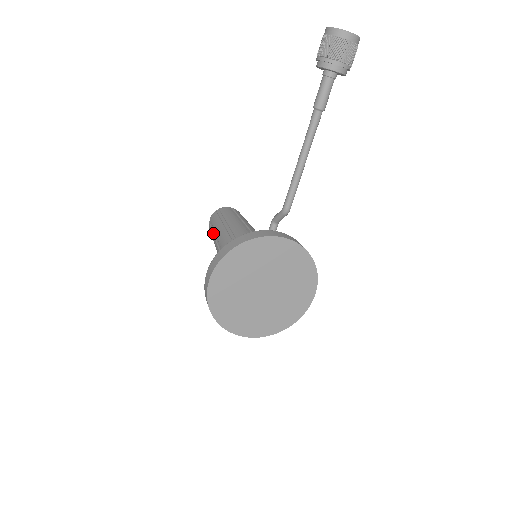
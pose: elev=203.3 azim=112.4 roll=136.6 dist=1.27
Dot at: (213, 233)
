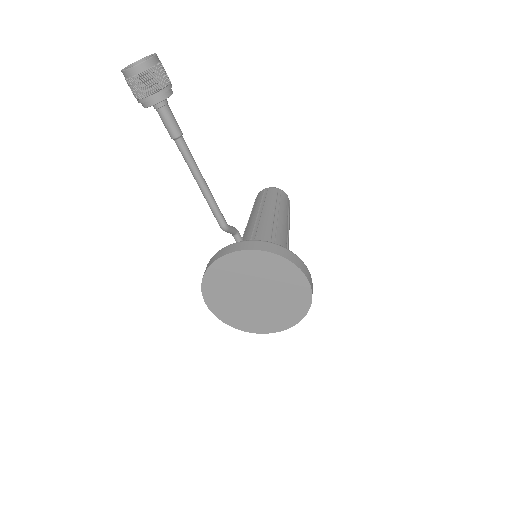
Dot at: occluded
